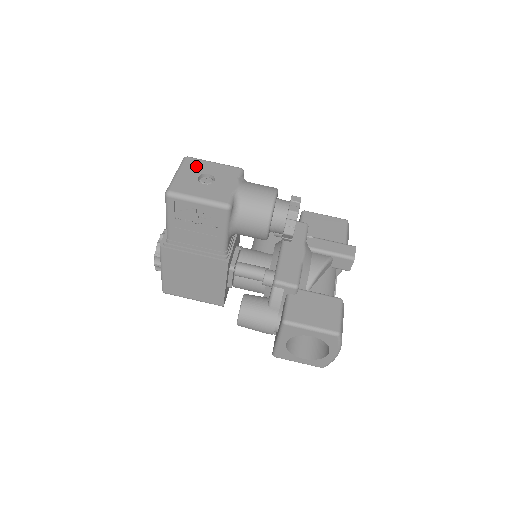
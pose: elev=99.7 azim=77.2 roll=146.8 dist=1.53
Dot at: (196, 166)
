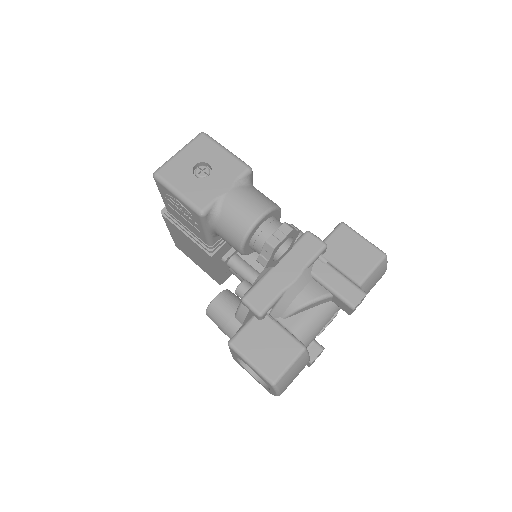
Dot at: (203, 149)
